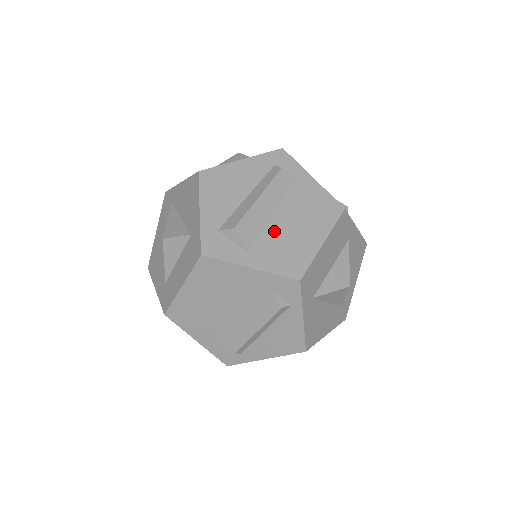
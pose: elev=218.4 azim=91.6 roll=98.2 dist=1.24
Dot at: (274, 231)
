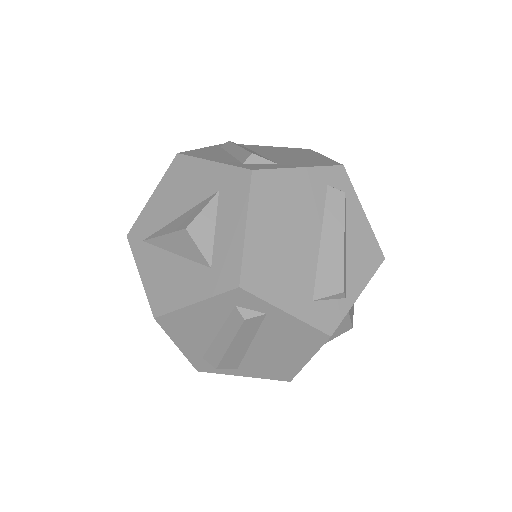
Dot at: (256, 356)
